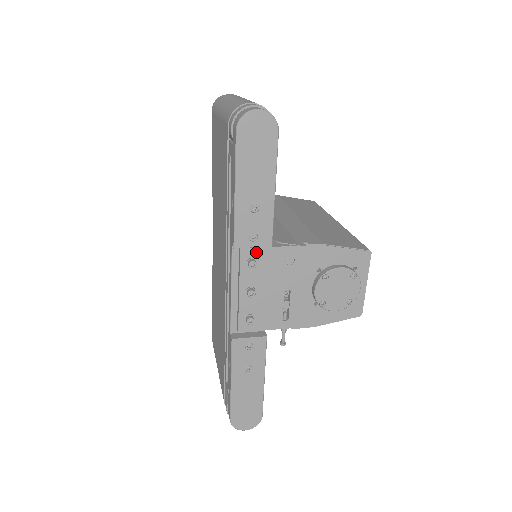
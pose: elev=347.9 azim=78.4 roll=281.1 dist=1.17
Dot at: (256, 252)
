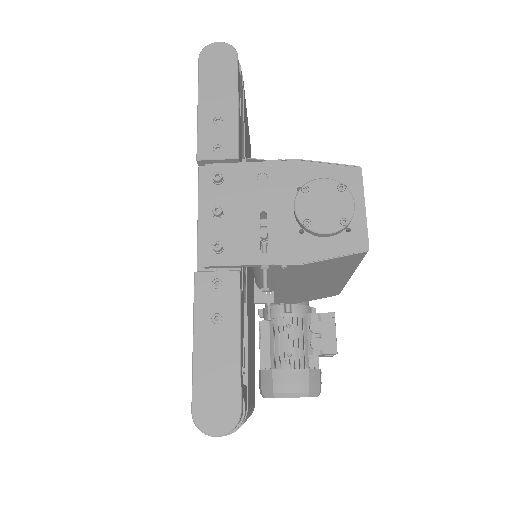
Dot at: (223, 168)
